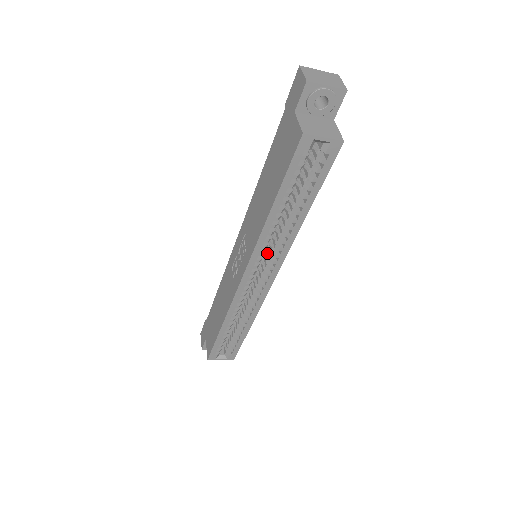
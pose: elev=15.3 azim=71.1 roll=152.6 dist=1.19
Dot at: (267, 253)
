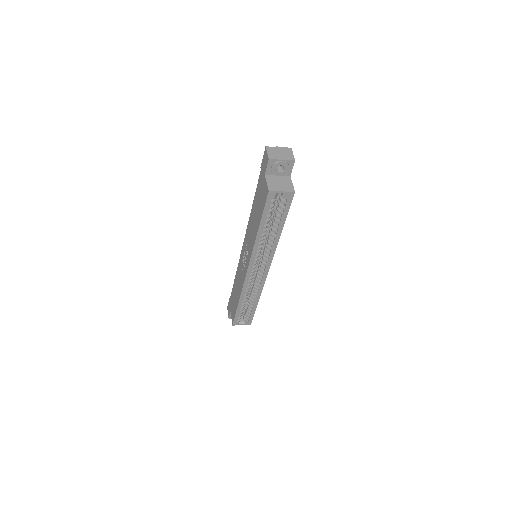
Dot at: (262, 255)
